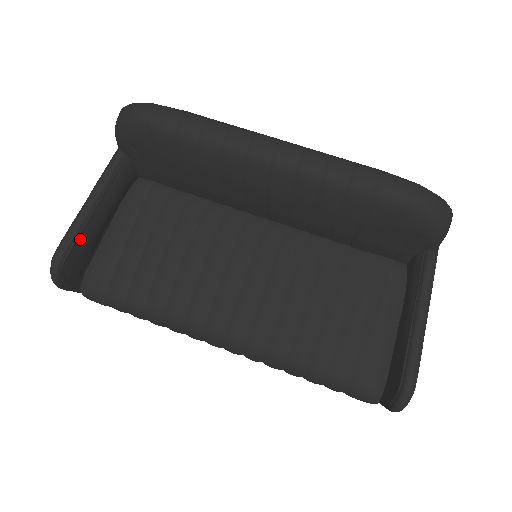
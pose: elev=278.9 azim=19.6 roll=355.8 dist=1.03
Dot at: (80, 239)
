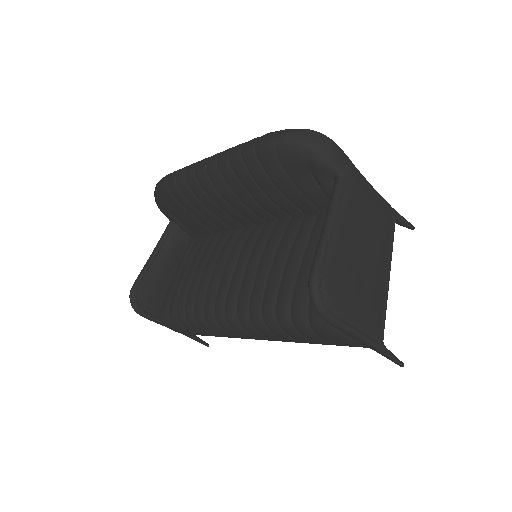
Dot at: (146, 278)
